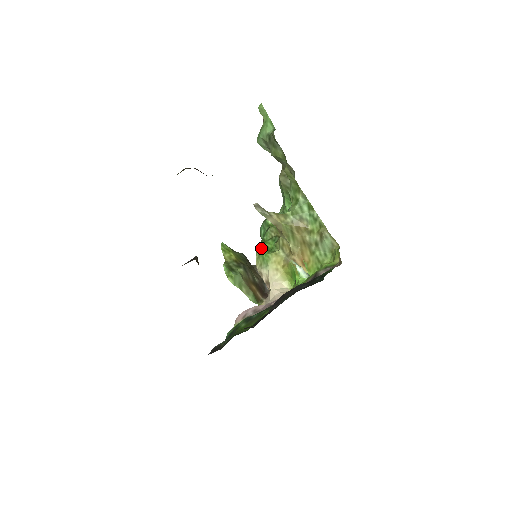
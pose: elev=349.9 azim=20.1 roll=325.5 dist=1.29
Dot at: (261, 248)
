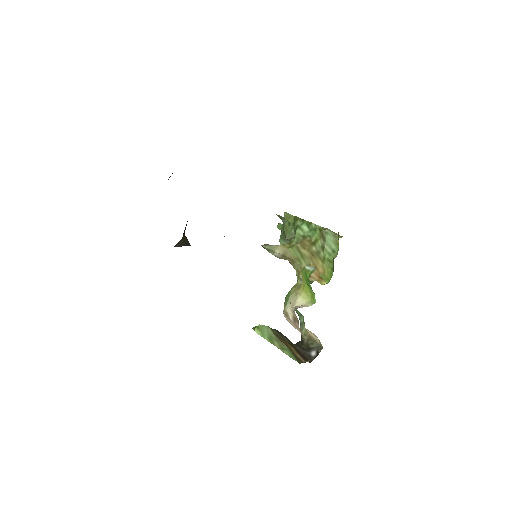
Dot at: occluded
